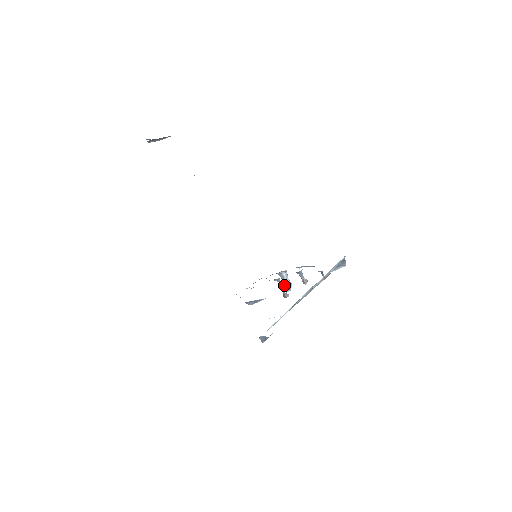
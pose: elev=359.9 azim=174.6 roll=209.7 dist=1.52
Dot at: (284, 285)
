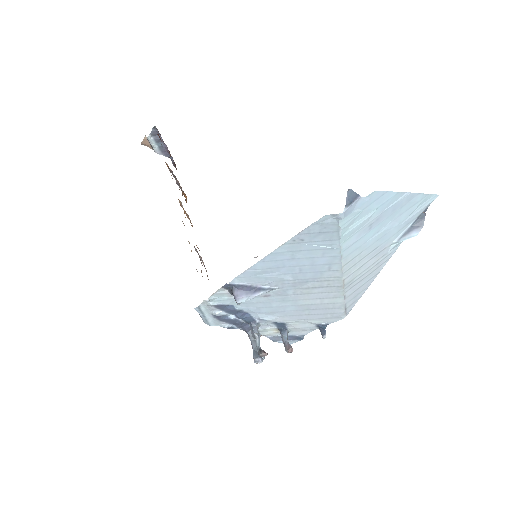
Dot at: (254, 351)
